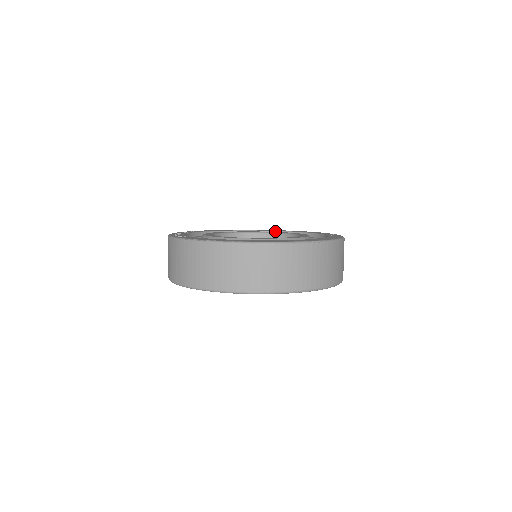
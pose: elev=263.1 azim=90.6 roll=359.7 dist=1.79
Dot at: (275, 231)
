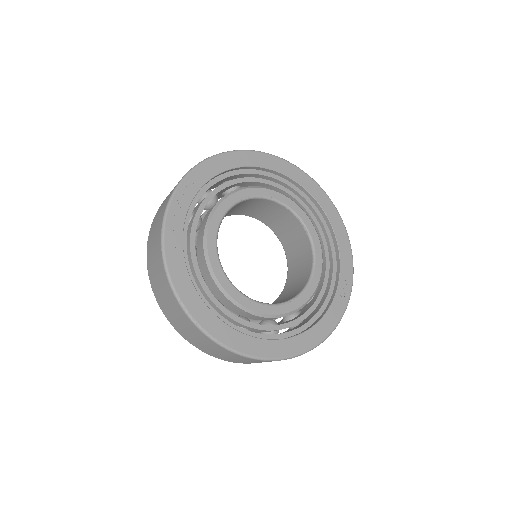
Dot at: (304, 189)
